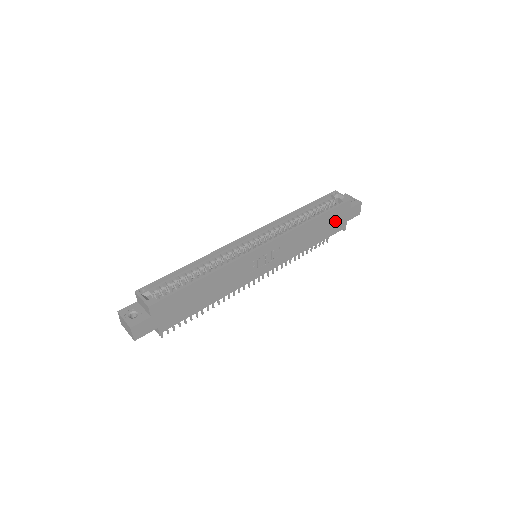
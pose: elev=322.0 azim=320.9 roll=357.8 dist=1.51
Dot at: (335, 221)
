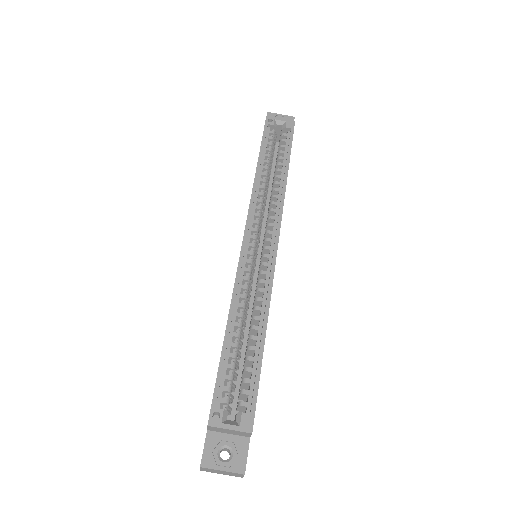
Dot at: occluded
